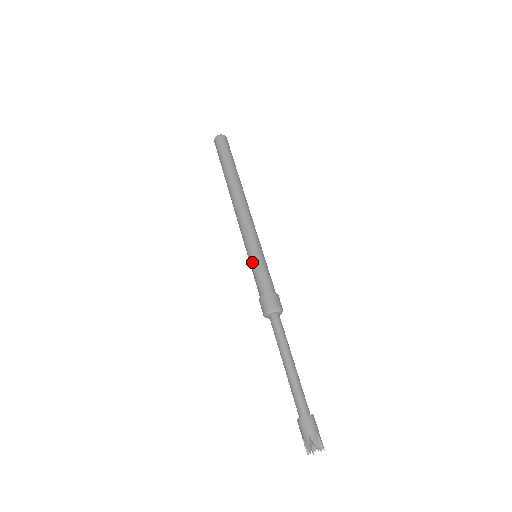
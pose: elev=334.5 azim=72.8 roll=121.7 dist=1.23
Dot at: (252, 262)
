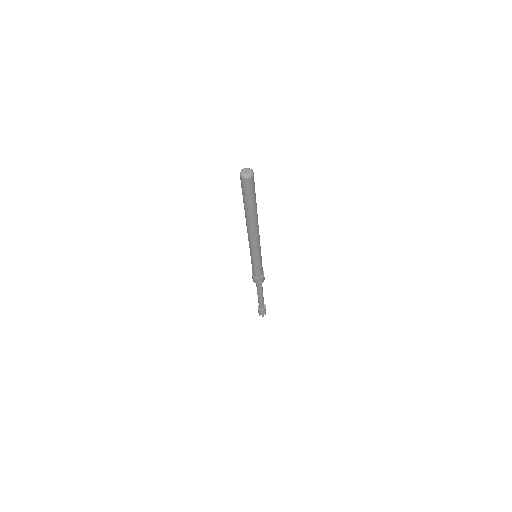
Dot at: (252, 262)
